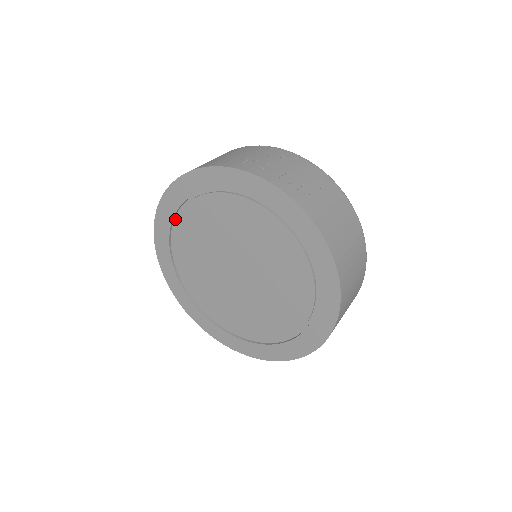
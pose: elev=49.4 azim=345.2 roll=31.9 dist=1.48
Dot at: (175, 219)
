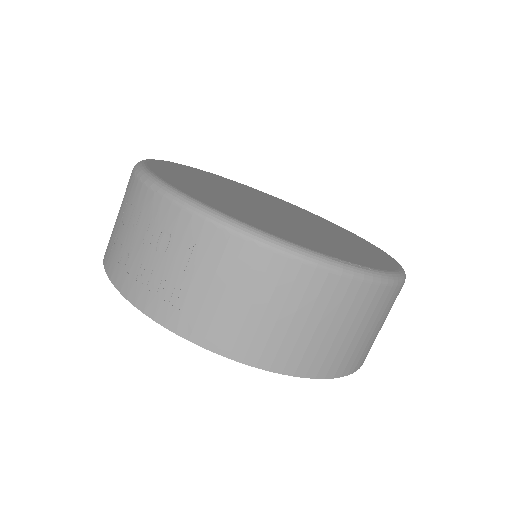
Dot at: occluded
